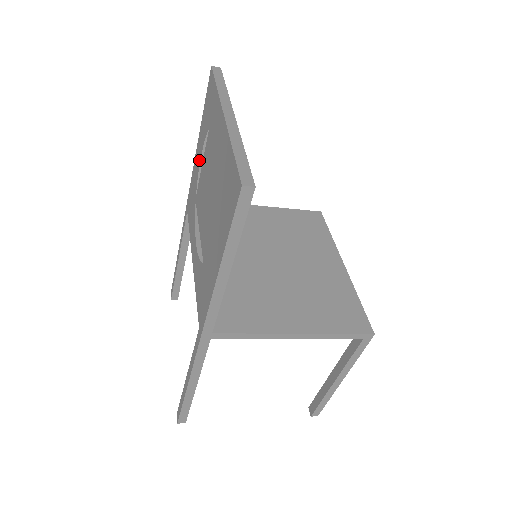
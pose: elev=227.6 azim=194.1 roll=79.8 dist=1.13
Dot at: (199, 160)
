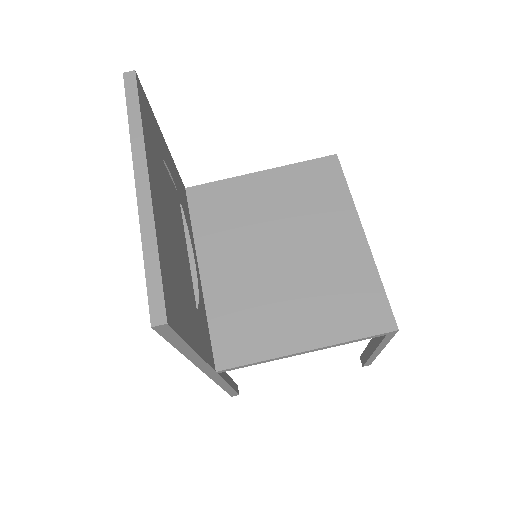
Dot at: (160, 174)
